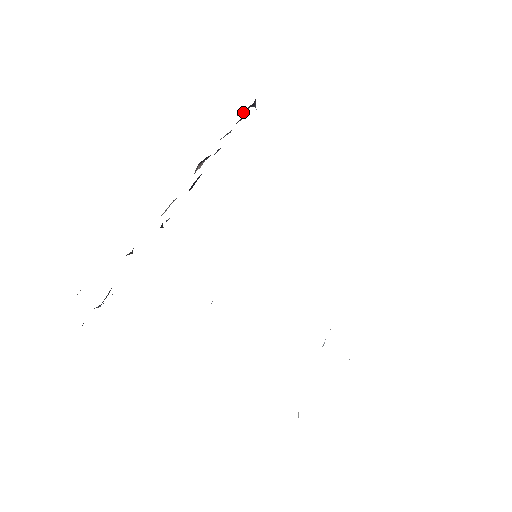
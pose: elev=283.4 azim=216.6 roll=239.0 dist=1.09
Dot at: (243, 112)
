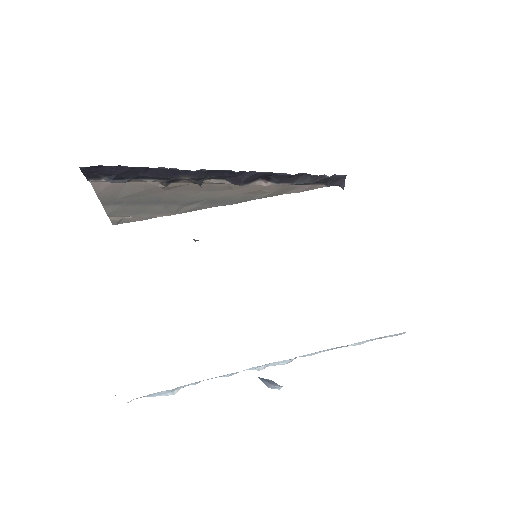
Dot at: (330, 185)
